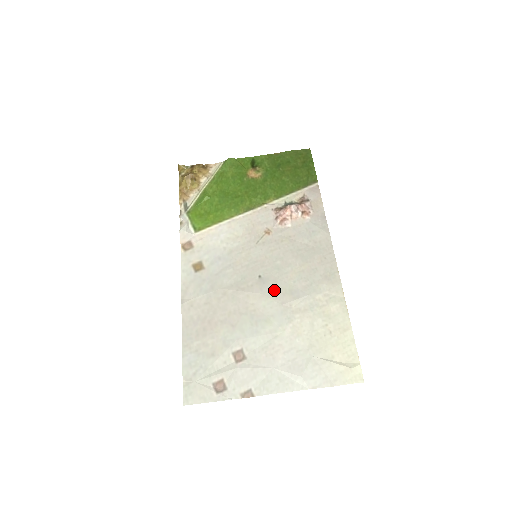
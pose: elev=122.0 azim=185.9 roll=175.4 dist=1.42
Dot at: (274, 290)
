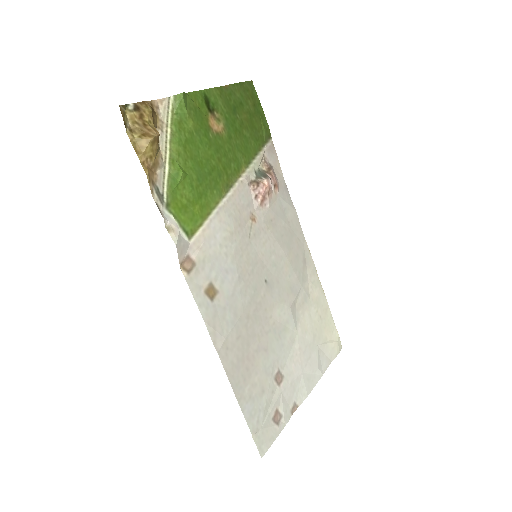
Dot at: (281, 293)
